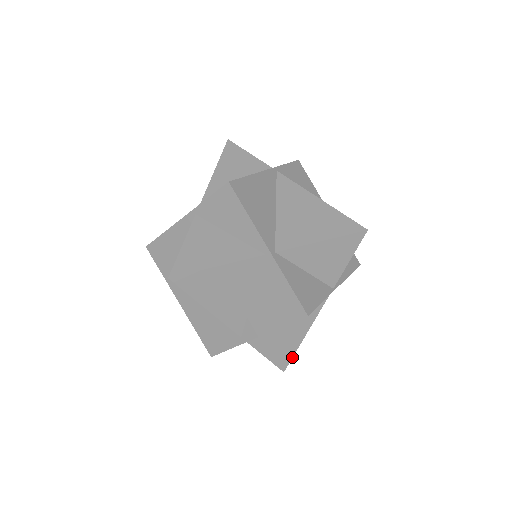
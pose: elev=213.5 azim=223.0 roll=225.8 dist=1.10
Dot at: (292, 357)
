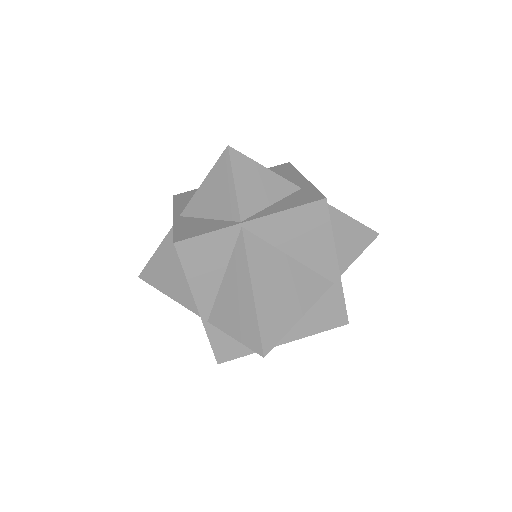
Dot at: (259, 331)
